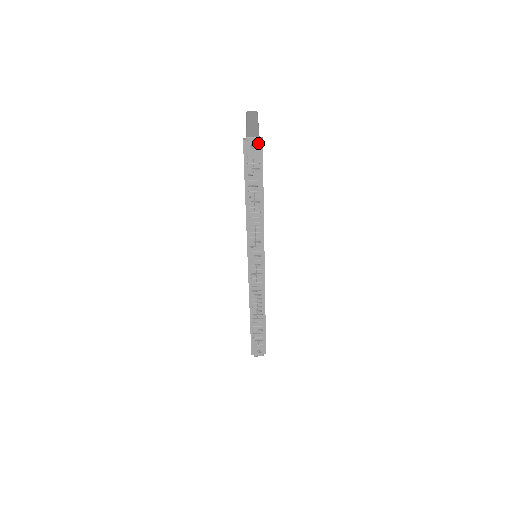
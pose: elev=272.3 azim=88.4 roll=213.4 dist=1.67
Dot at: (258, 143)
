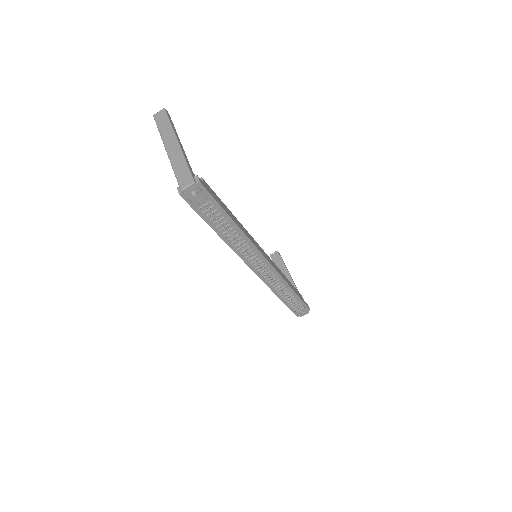
Dot at: (197, 188)
